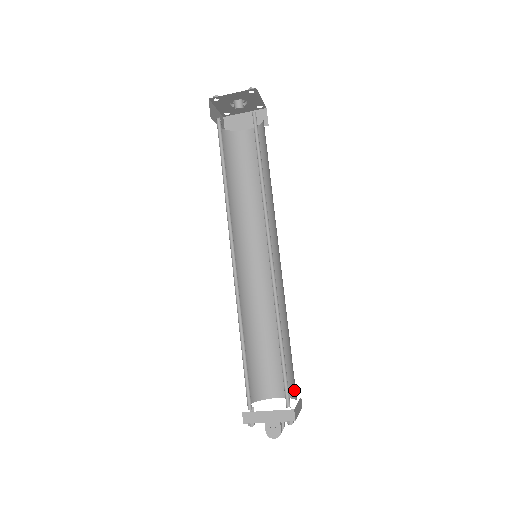
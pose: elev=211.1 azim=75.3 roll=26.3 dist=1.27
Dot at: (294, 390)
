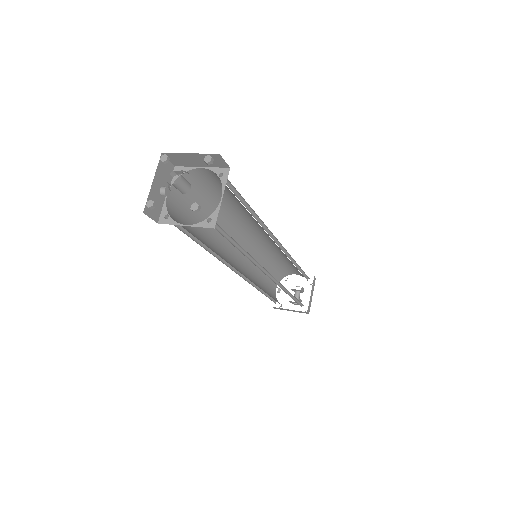
Dot at: occluded
